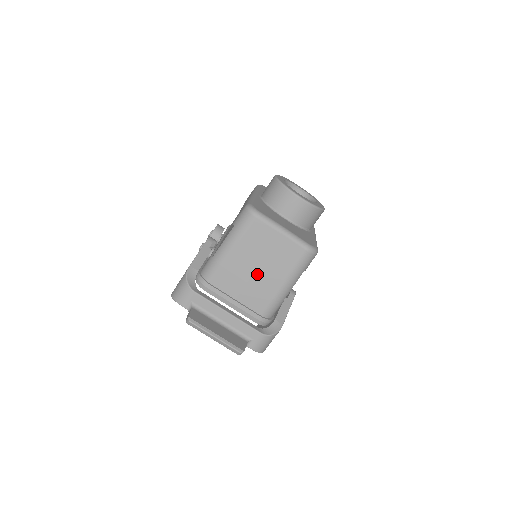
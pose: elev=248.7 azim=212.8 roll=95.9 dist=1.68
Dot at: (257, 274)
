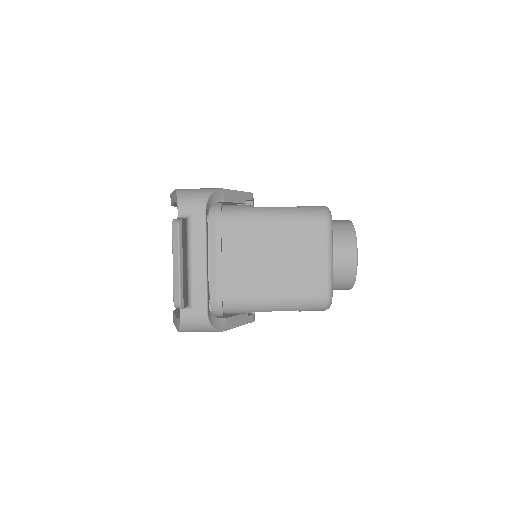
Dot at: (267, 264)
